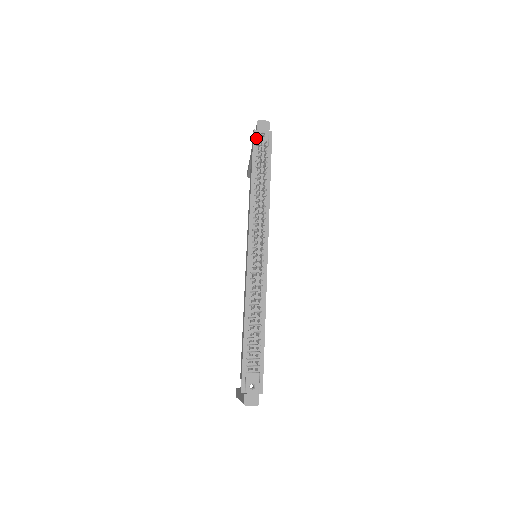
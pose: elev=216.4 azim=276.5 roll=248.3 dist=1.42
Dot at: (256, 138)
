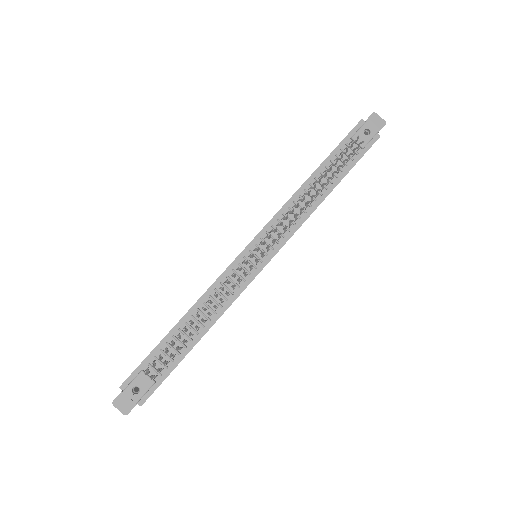
Dot at: (357, 130)
